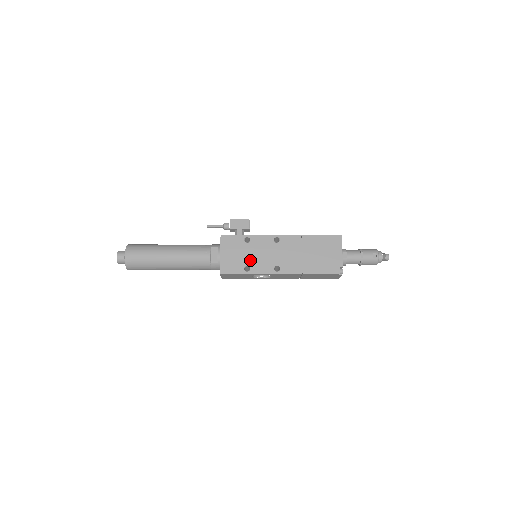
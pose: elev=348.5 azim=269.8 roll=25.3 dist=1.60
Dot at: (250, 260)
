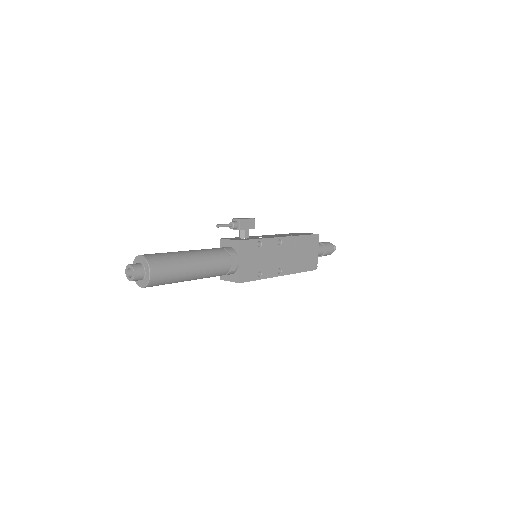
Dot at: (262, 265)
